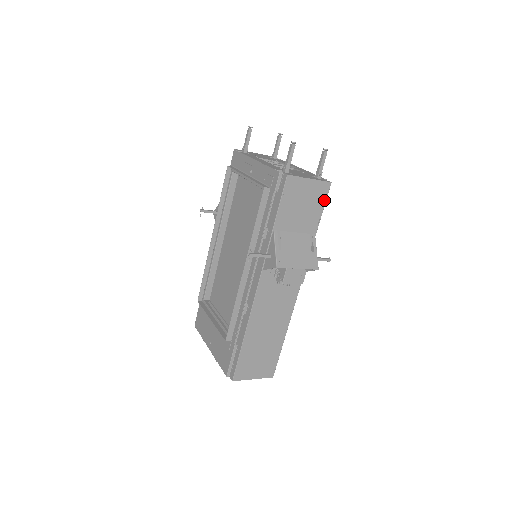
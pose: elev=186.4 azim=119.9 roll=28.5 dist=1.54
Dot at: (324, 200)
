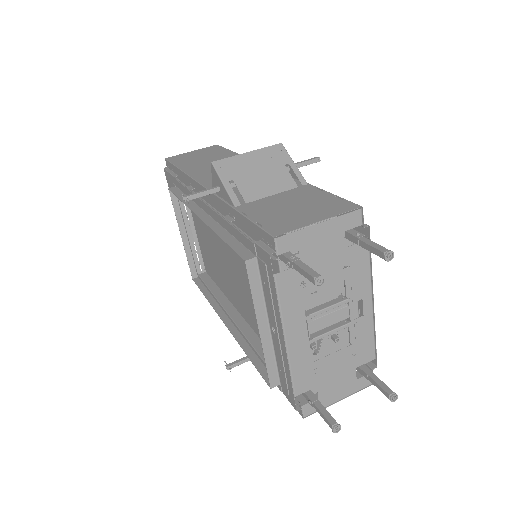
Dot at: occluded
